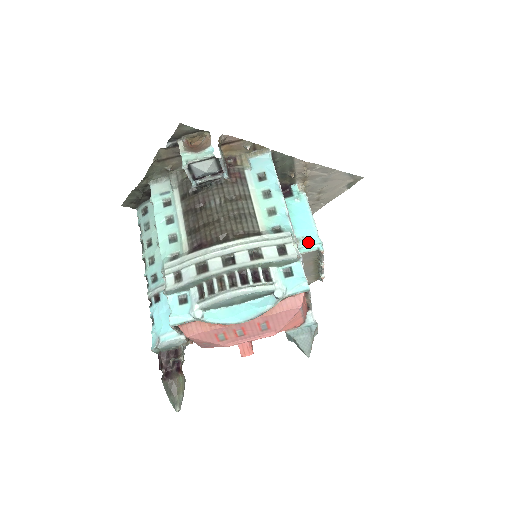
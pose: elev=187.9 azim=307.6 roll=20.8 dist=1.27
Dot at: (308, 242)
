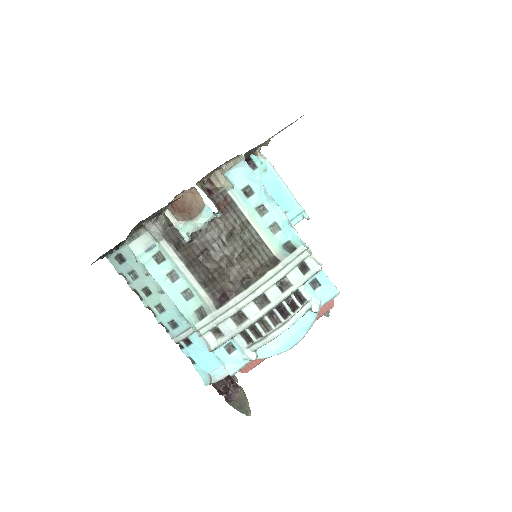
Dot at: (292, 214)
